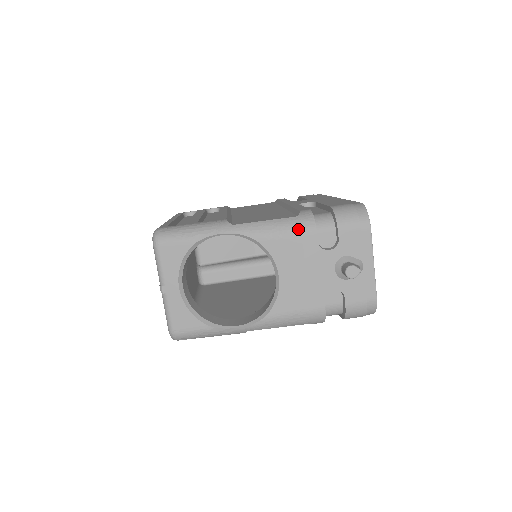
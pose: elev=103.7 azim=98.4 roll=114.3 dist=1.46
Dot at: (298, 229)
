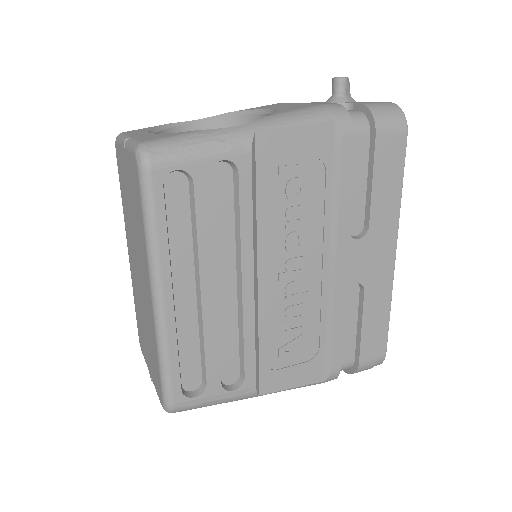
Dot at: occluded
